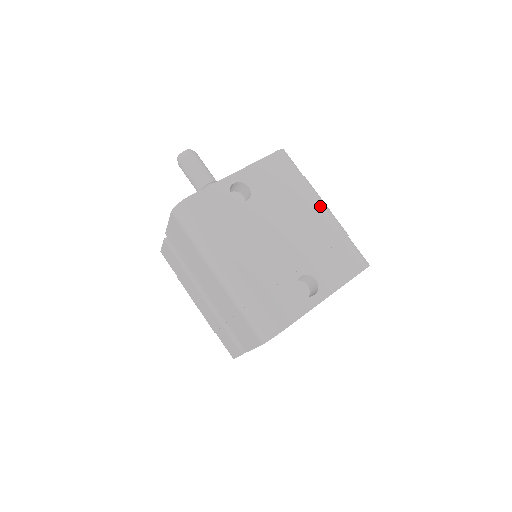
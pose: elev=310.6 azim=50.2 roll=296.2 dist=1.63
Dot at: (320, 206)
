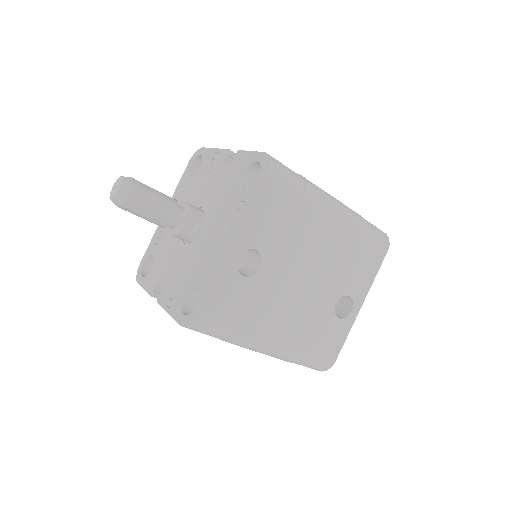
Dot at: (334, 214)
